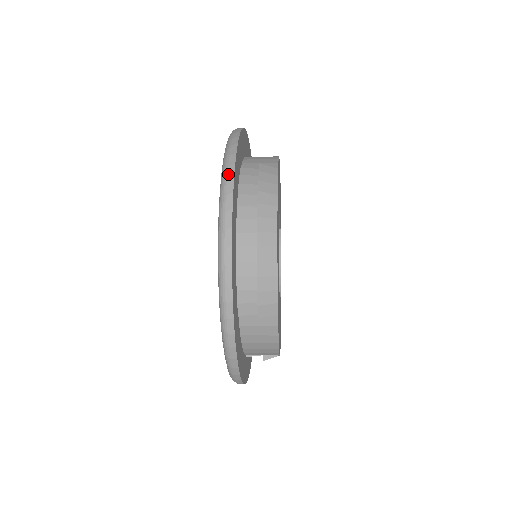
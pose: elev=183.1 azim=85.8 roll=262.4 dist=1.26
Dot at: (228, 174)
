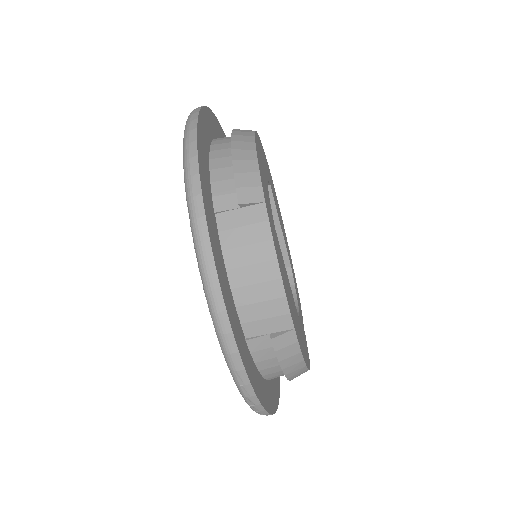
Dot at: occluded
